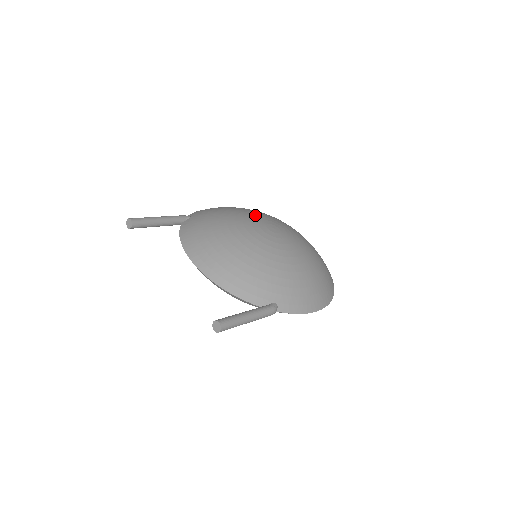
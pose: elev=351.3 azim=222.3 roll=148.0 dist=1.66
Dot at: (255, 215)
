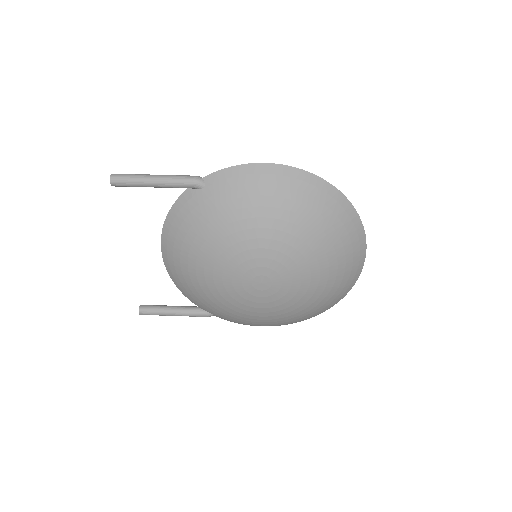
Dot at: (262, 254)
